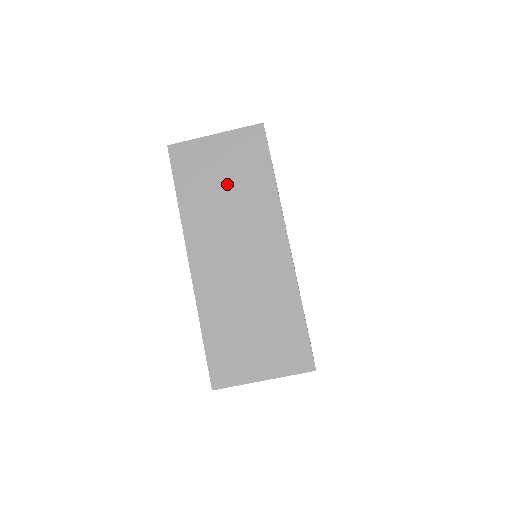
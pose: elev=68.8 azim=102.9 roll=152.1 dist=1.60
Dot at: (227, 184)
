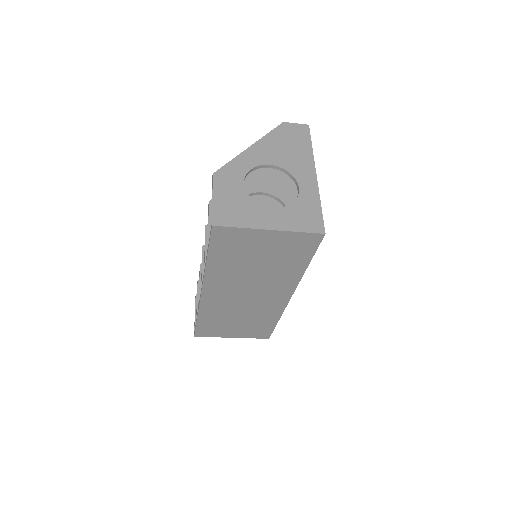
Dot at: (261, 262)
